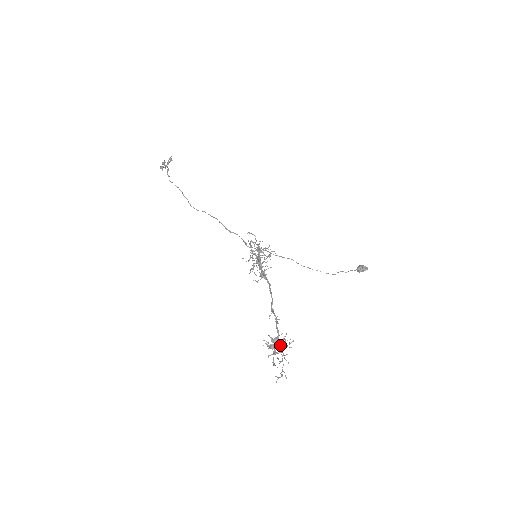
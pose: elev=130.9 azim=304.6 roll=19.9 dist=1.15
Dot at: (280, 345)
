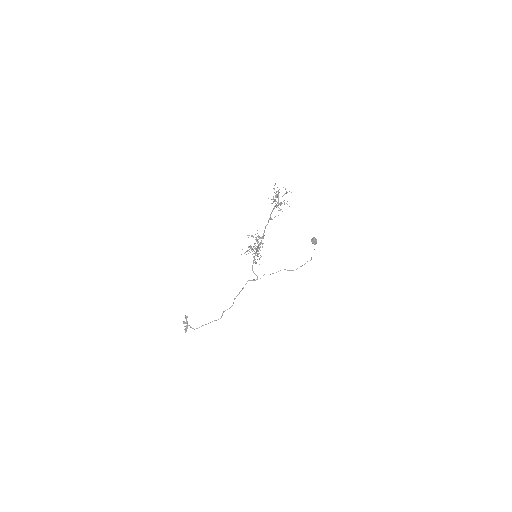
Dot at: (276, 195)
